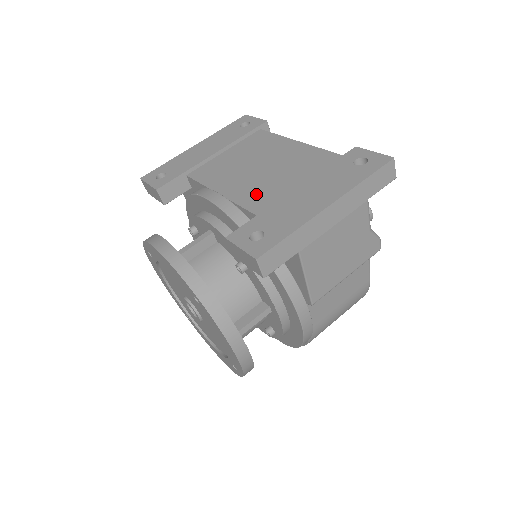
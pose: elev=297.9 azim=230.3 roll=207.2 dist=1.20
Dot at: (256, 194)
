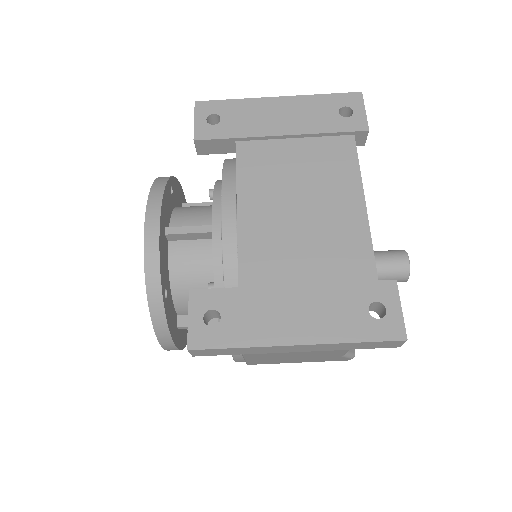
Dot at: (263, 248)
